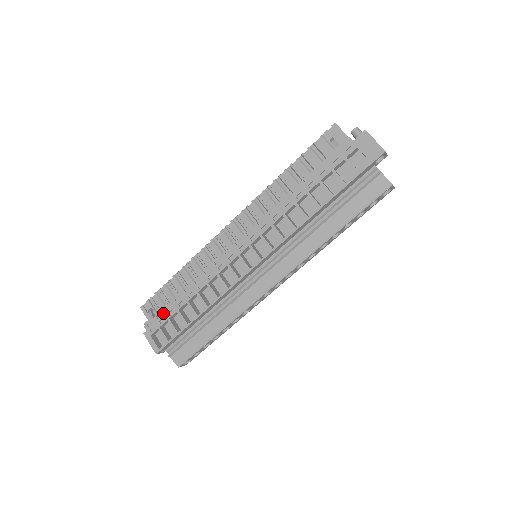
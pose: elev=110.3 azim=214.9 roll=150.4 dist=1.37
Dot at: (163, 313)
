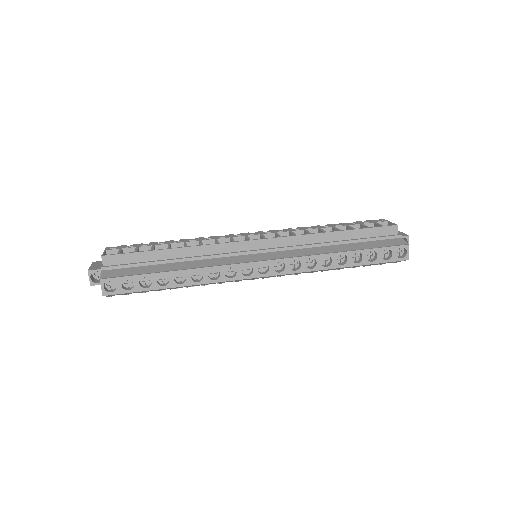
Dot at: (137, 244)
